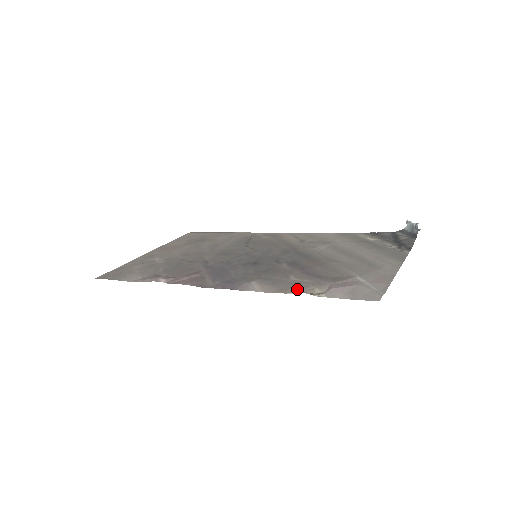
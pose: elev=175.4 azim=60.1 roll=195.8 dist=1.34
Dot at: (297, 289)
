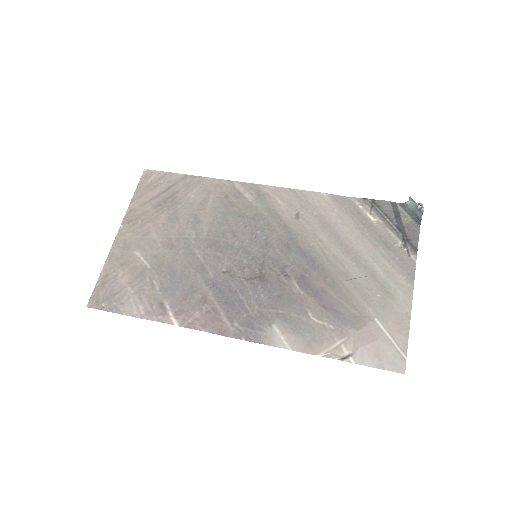
Dot at: (324, 346)
